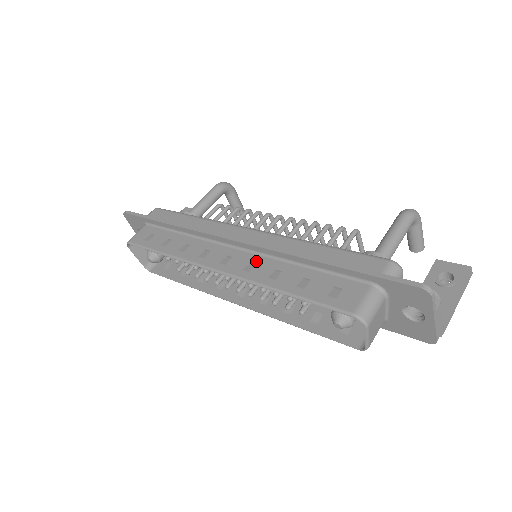
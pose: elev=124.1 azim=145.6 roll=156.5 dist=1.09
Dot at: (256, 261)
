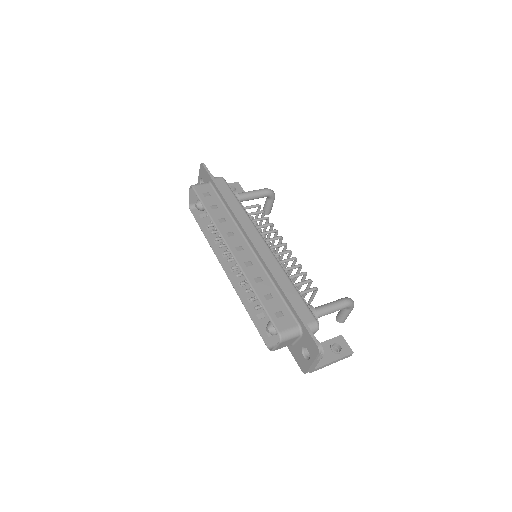
Dot at: (254, 264)
